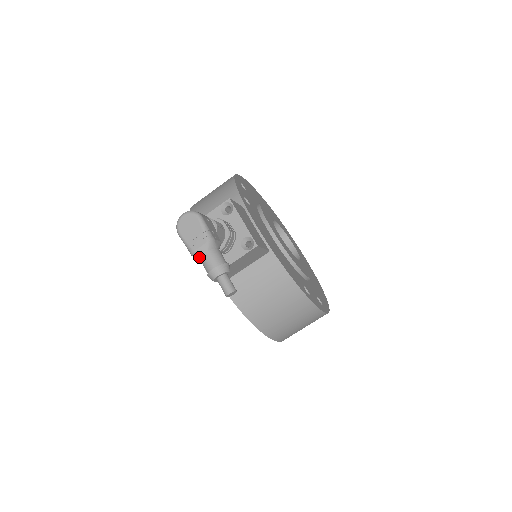
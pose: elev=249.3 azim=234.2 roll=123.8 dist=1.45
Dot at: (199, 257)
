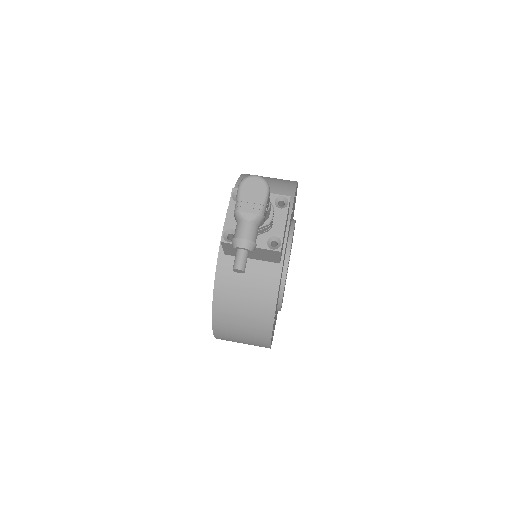
Dot at: (239, 219)
